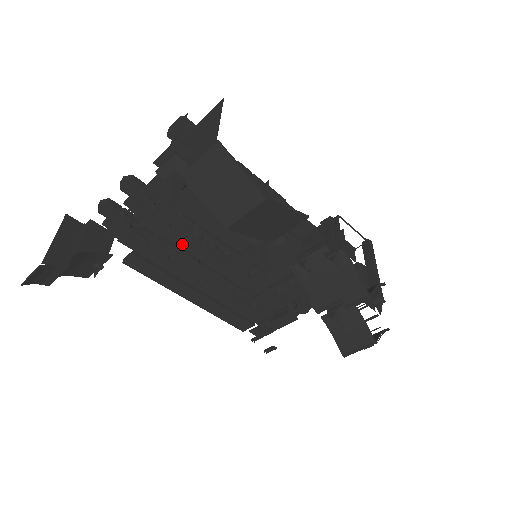
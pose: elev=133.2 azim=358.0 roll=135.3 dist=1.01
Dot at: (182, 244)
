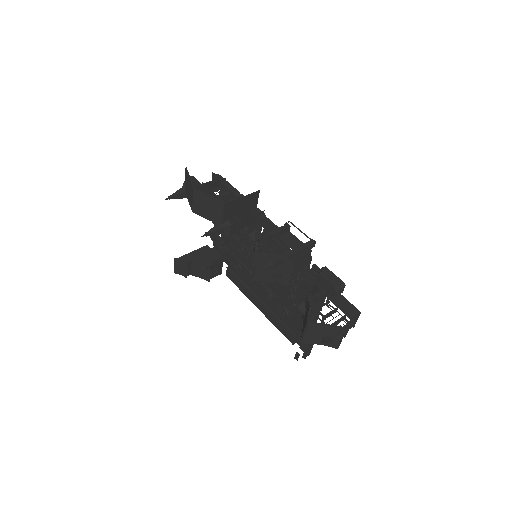
Dot at: (242, 258)
